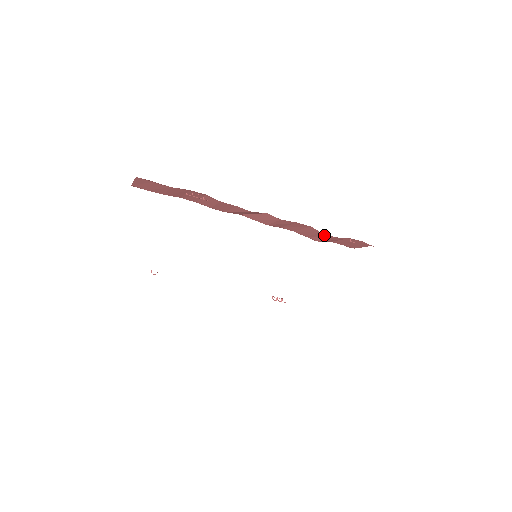
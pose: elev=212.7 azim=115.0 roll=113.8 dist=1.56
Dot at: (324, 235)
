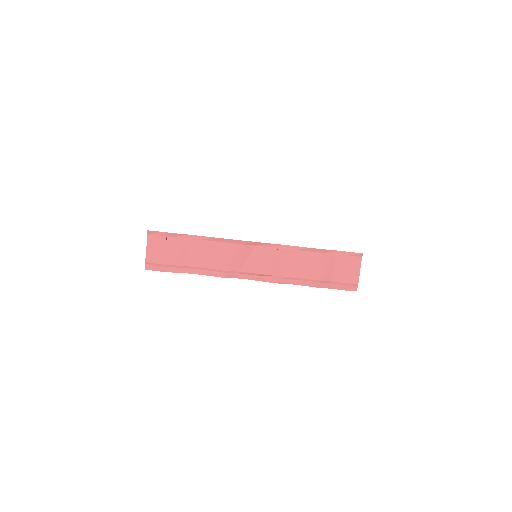
Dot at: (314, 257)
